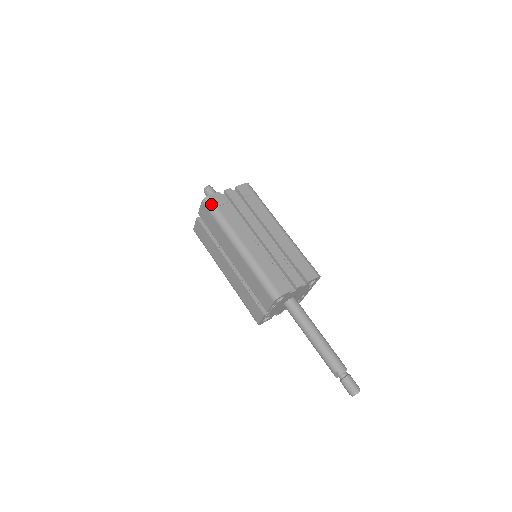
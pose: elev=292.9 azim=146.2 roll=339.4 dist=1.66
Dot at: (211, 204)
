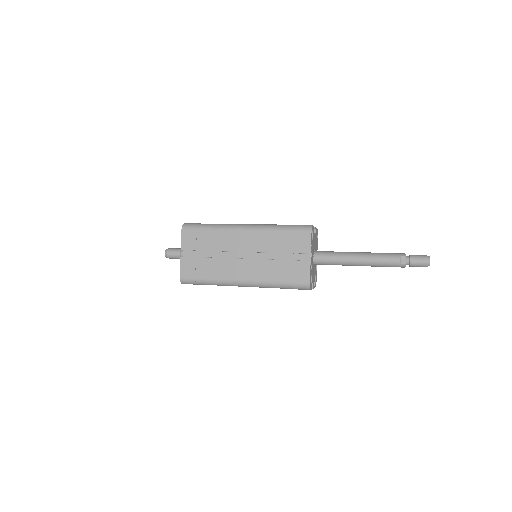
Dot at: (193, 224)
